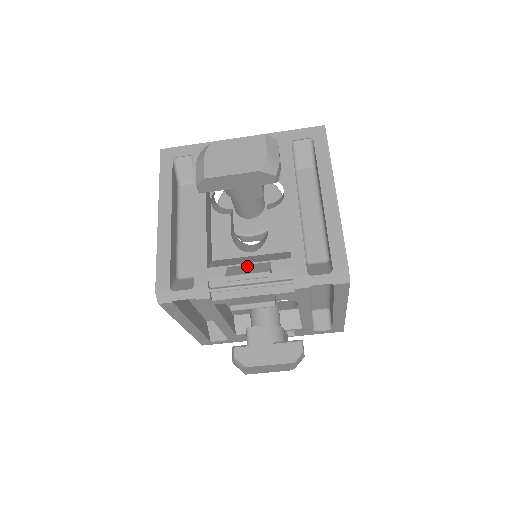
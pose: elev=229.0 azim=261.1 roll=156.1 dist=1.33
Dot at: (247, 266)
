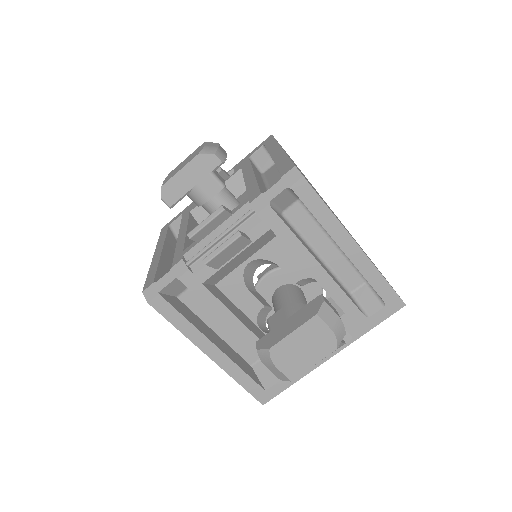
Dot at: occluded
